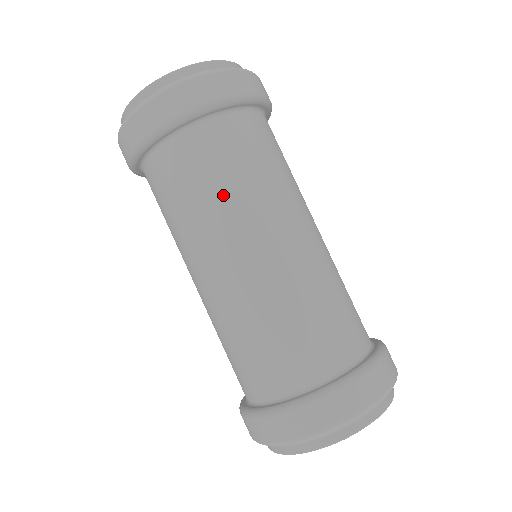
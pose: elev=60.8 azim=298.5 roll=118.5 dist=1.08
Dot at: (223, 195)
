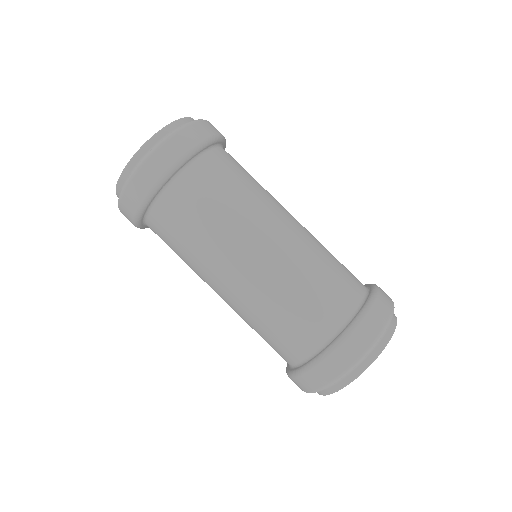
Dot at: (231, 207)
